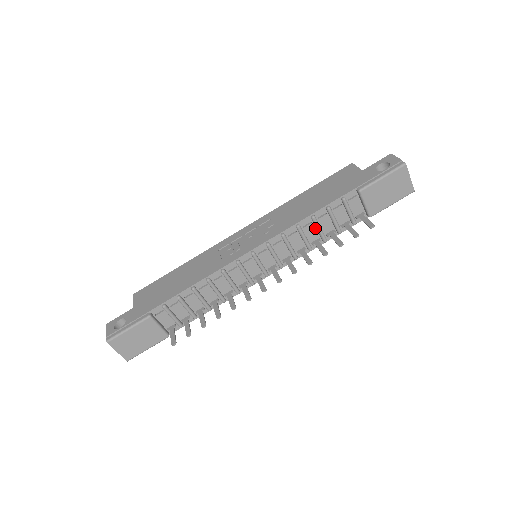
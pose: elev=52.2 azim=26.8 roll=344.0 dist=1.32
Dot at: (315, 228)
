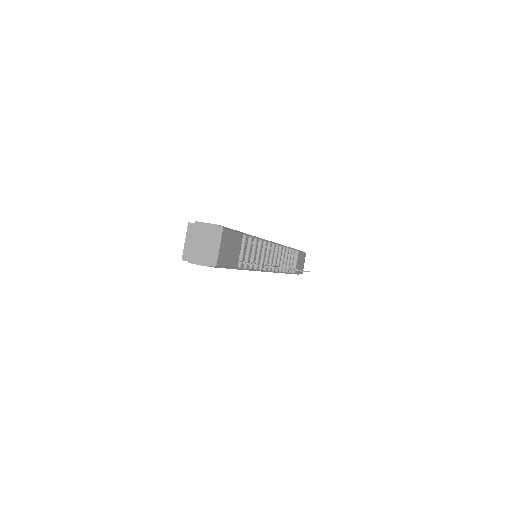
Dot at: (284, 258)
